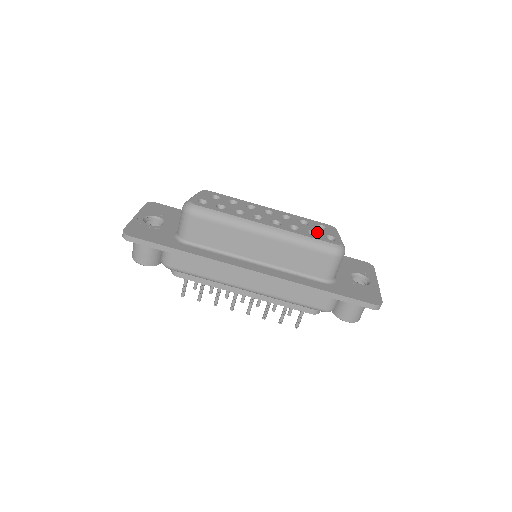
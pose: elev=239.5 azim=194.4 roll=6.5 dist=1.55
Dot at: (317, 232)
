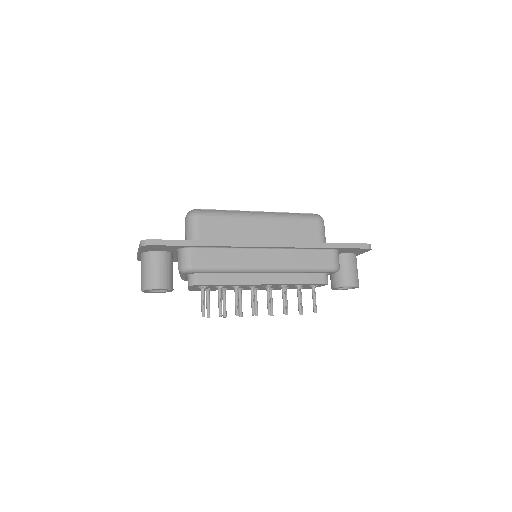
Dot at: occluded
